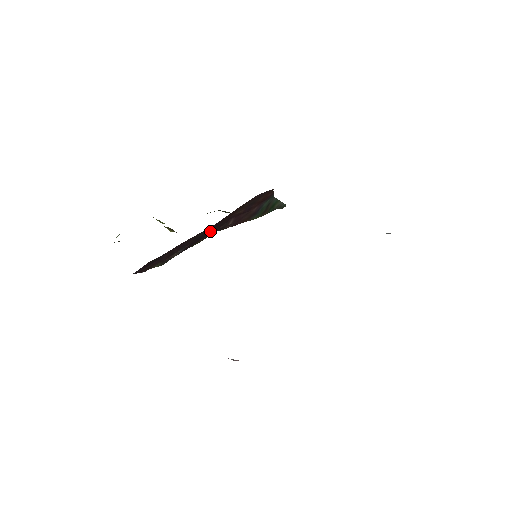
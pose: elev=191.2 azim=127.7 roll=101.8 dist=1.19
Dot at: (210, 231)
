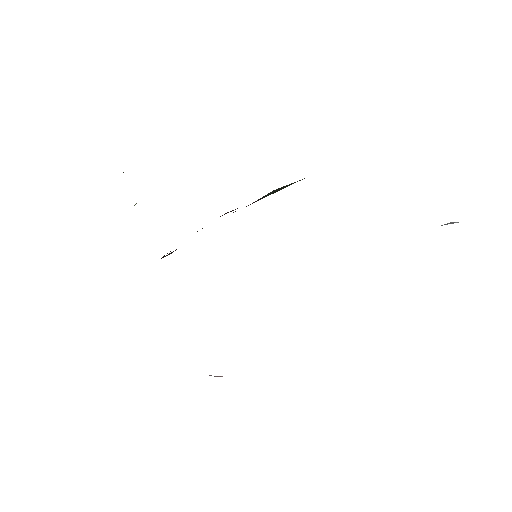
Dot at: occluded
